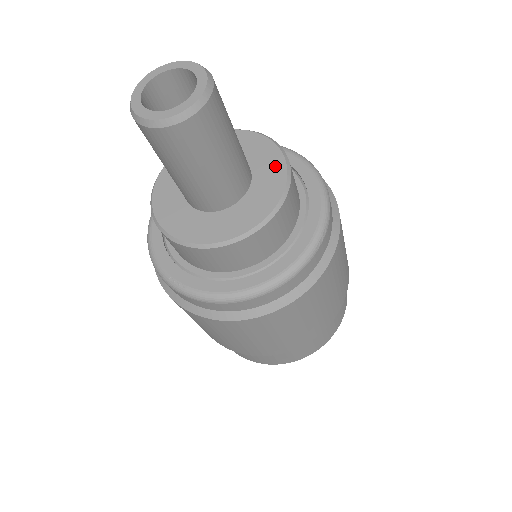
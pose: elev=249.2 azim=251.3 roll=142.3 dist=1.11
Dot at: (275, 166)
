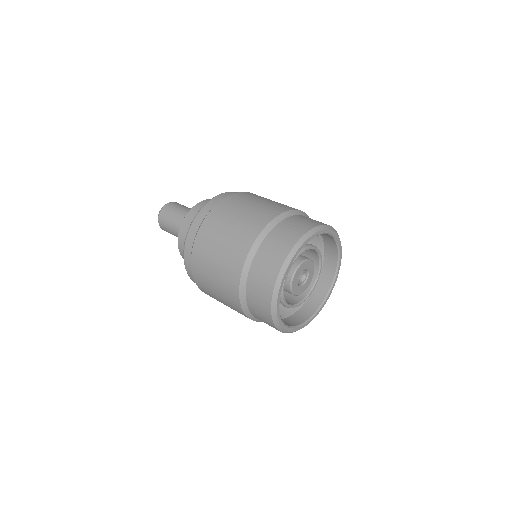
Dot at: occluded
